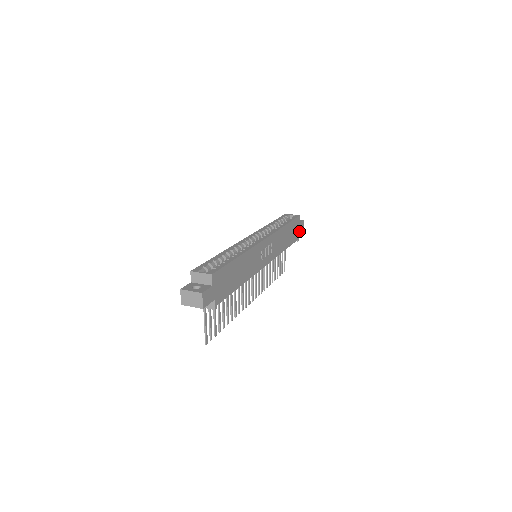
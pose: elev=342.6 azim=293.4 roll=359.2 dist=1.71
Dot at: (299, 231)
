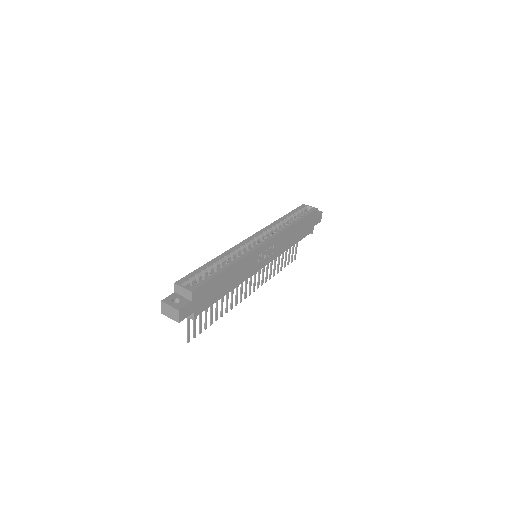
Dot at: (314, 224)
